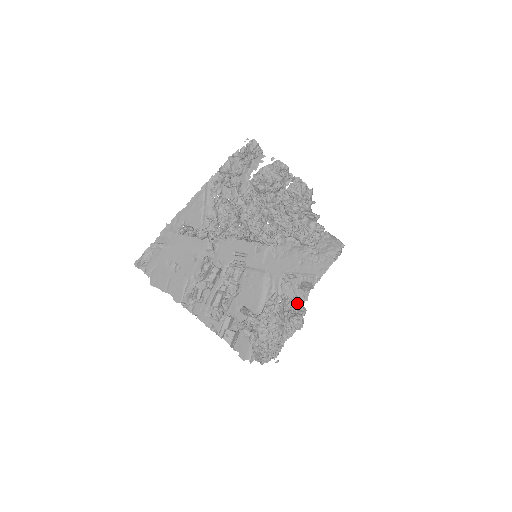
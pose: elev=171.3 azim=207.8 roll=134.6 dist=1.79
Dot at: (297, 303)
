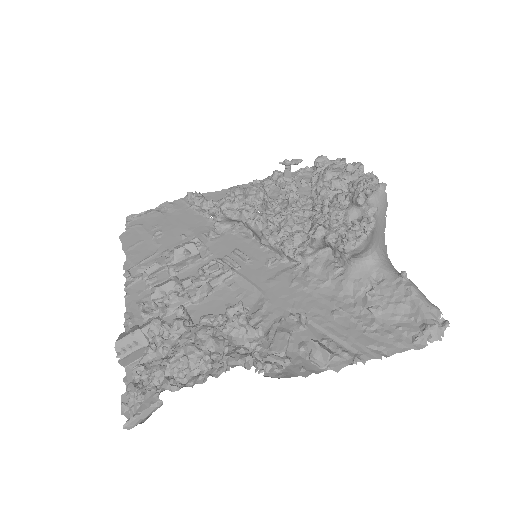
Dot at: (282, 370)
